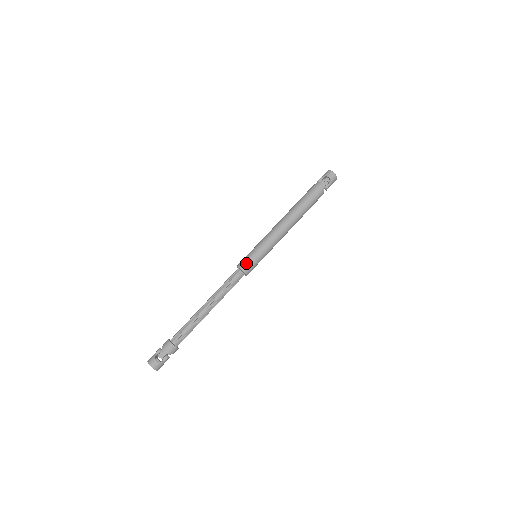
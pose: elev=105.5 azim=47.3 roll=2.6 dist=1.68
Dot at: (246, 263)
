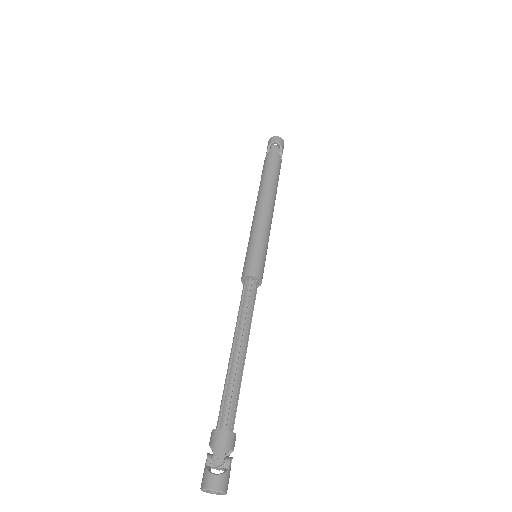
Dot at: (251, 266)
